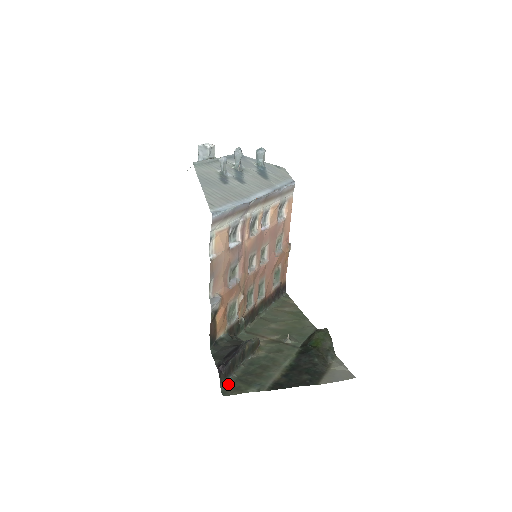
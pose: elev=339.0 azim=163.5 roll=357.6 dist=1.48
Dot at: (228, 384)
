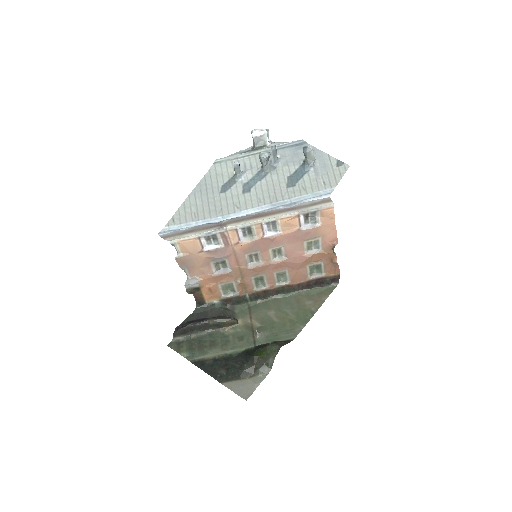
Dot at: (180, 340)
